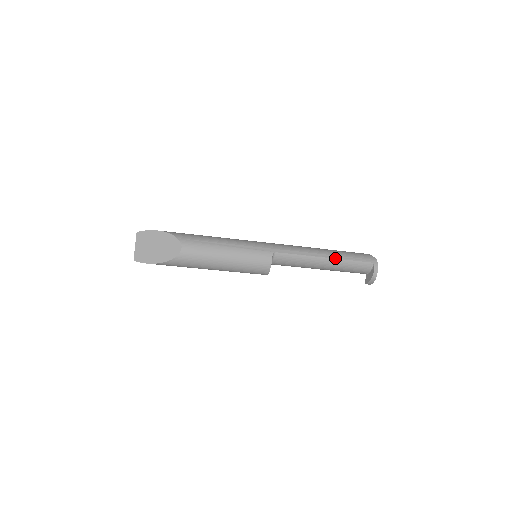
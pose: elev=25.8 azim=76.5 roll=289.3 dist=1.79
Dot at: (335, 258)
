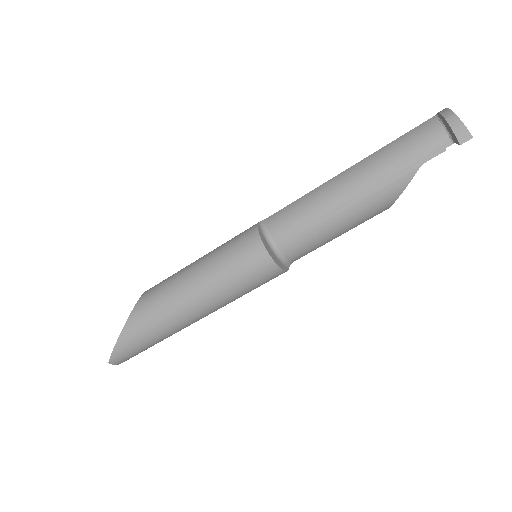
Dot at: (361, 160)
